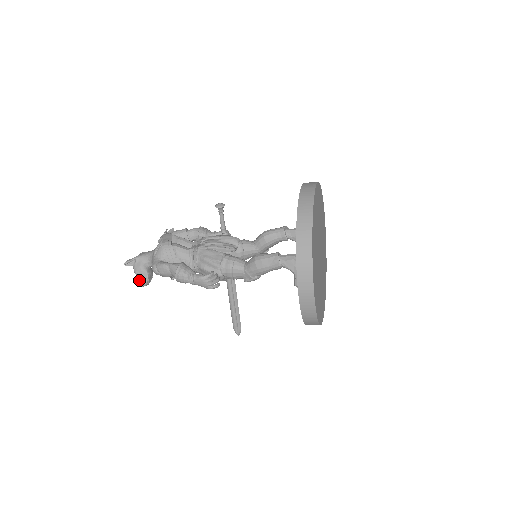
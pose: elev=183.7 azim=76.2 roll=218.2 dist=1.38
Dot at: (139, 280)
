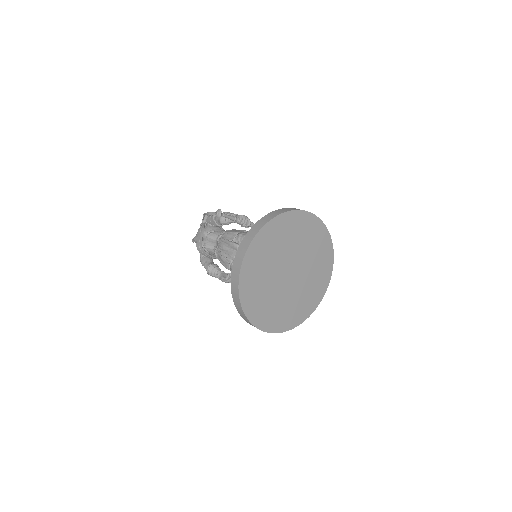
Dot at: occluded
